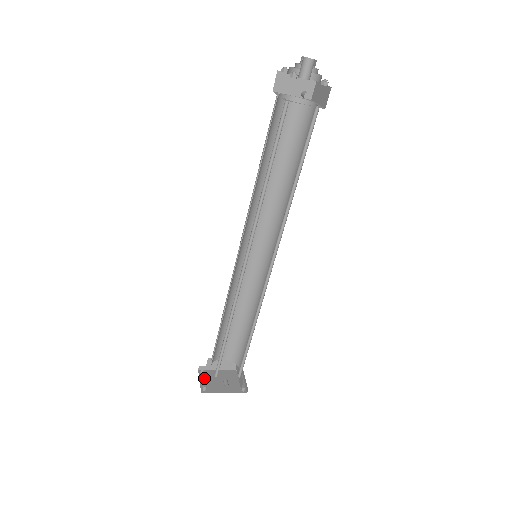
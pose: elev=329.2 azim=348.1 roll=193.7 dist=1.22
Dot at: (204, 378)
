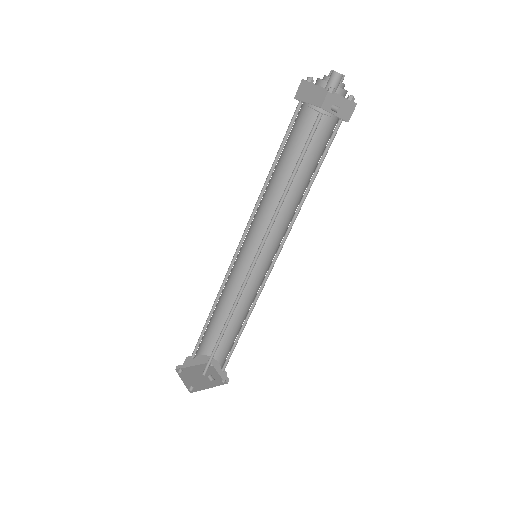
Dot at: (185, 377)
